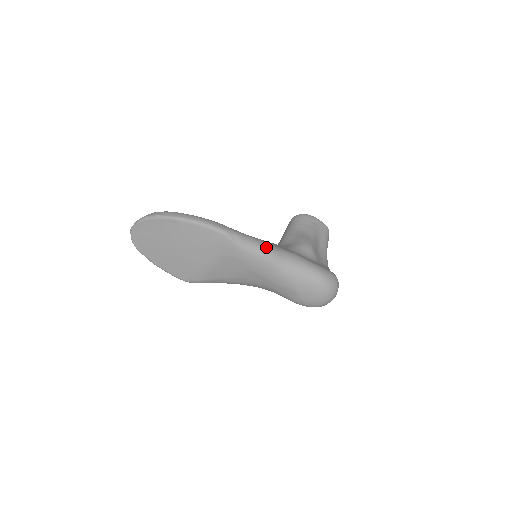
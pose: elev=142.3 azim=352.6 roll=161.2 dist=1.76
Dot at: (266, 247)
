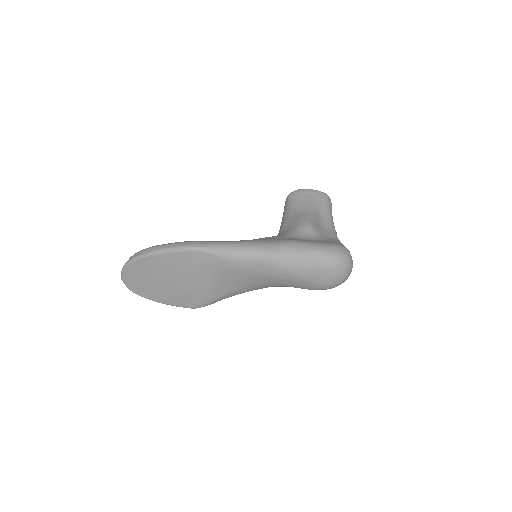
Dot at: (256, 247)
